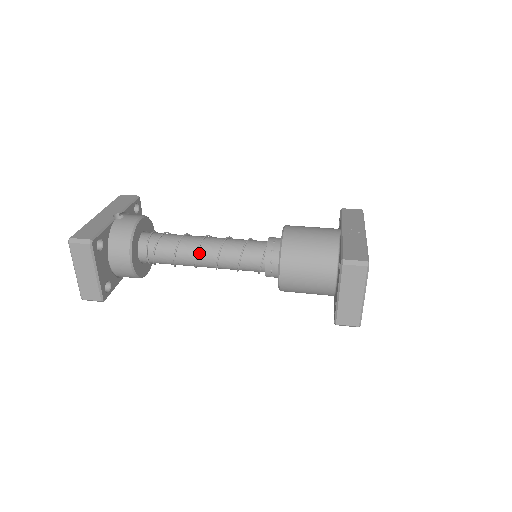
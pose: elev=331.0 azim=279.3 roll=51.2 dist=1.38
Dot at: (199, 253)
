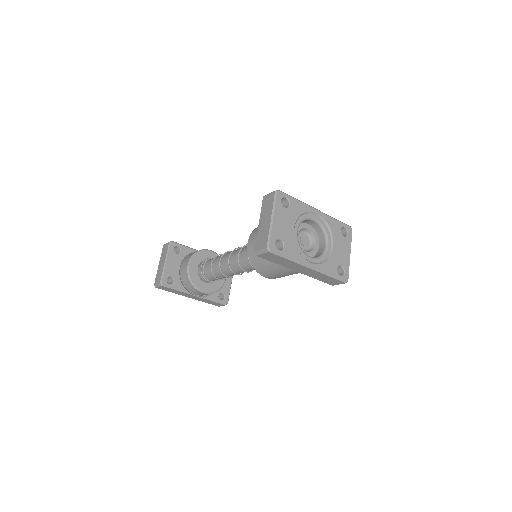
Dot at: (224, 256)
